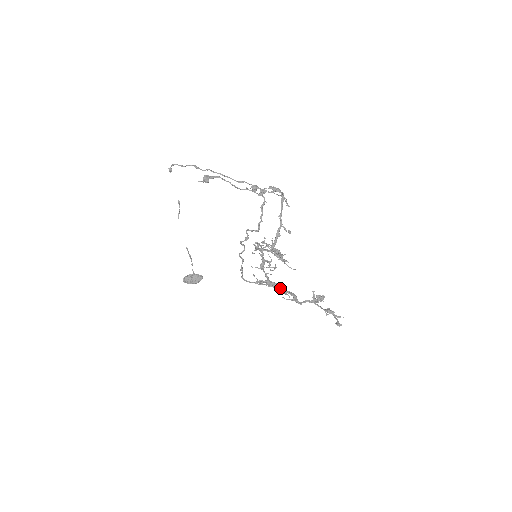
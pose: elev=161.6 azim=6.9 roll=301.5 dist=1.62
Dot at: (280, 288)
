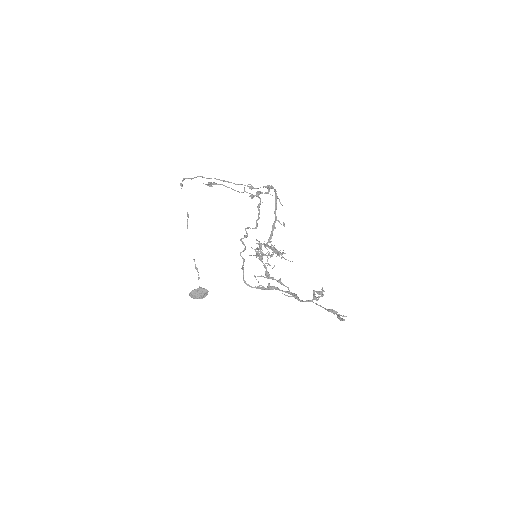
Dot at: (279, 280)
